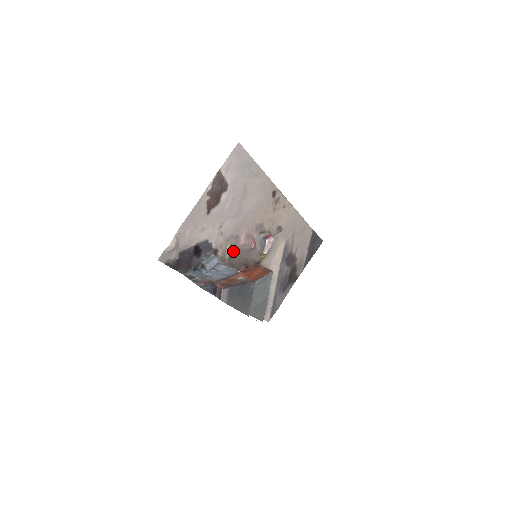
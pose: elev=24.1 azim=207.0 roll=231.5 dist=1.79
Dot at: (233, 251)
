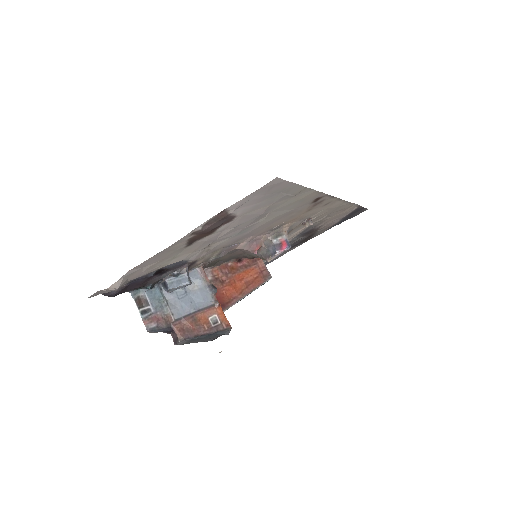
Dot at: (222, 256)
